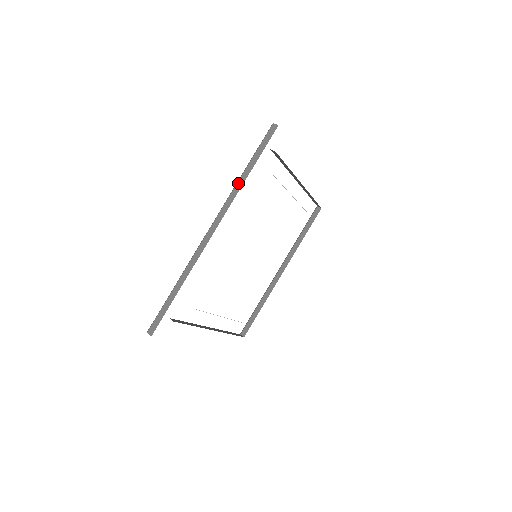
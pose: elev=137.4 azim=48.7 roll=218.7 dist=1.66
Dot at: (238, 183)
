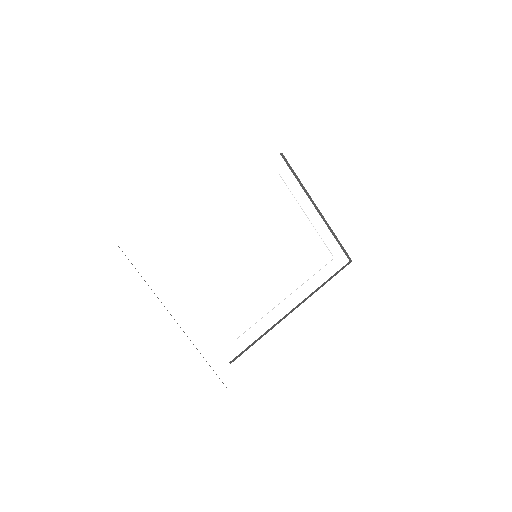
Dot at: occluded
